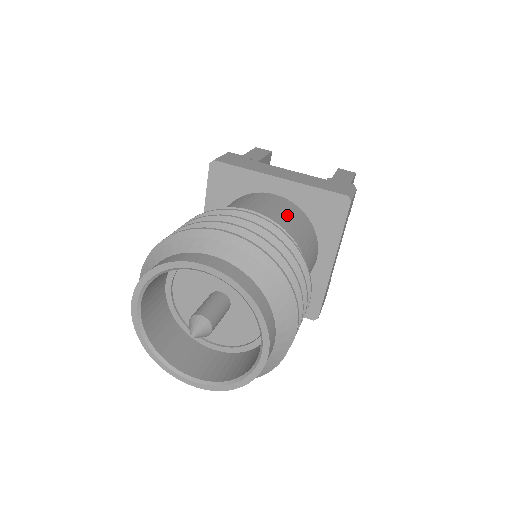
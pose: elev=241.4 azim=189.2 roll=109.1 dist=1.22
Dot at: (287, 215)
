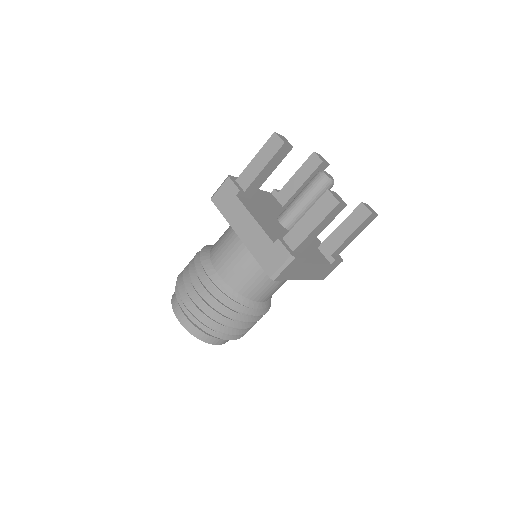
Dot at: (243, 267)
